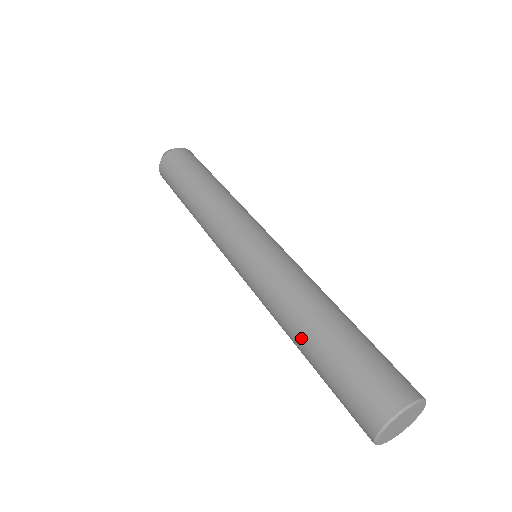
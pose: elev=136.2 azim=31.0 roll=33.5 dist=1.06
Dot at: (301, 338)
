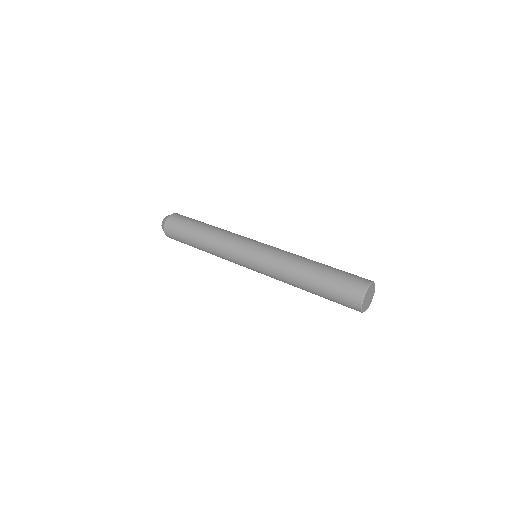
Dot at: (305, 286)
